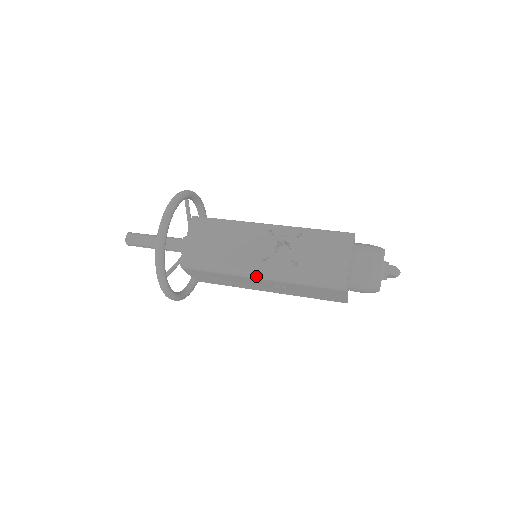
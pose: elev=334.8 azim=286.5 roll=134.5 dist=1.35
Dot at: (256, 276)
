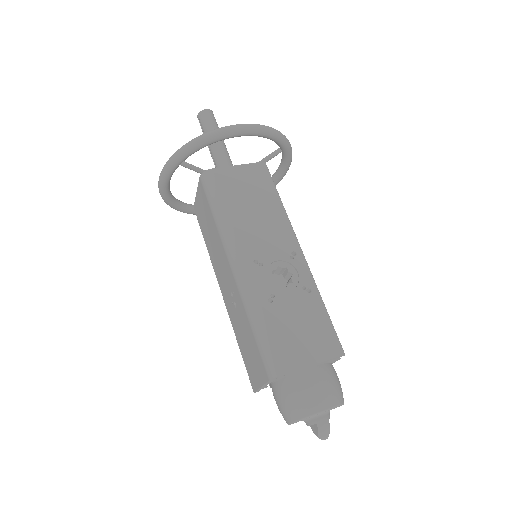
Dot at: (233, 262)
